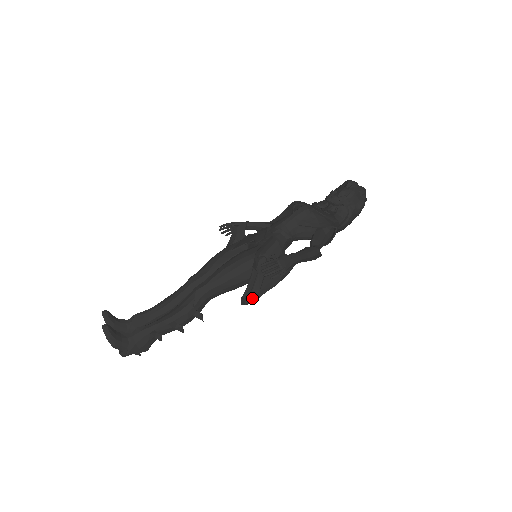
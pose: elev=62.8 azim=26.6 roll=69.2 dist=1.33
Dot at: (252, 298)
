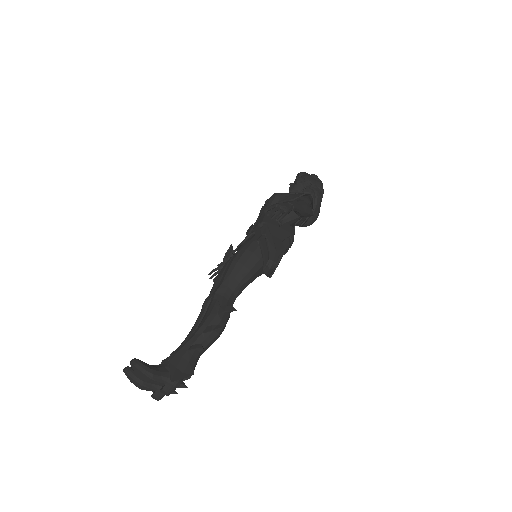
Dot at: (273, 259)
